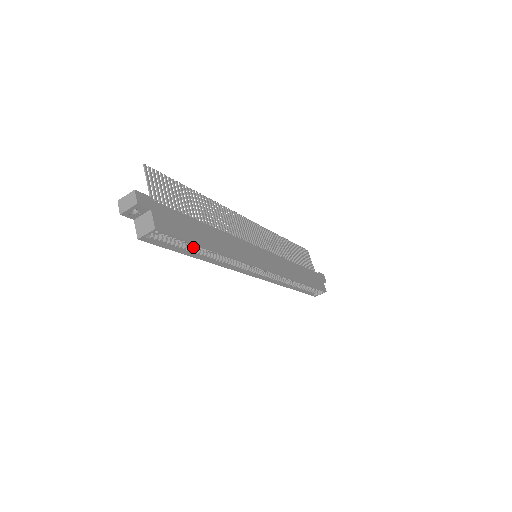
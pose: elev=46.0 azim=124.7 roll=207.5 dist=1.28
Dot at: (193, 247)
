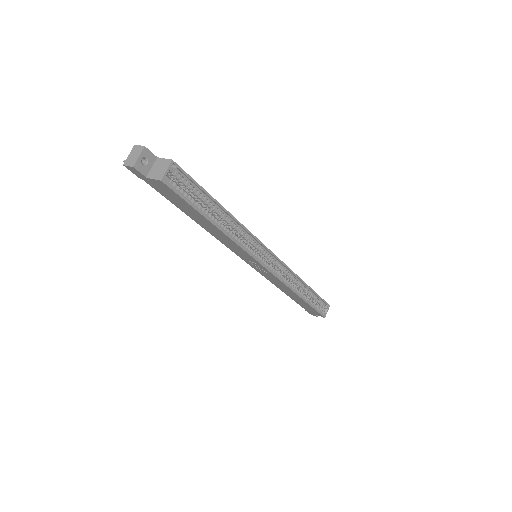
Dot at: (207, 211)
